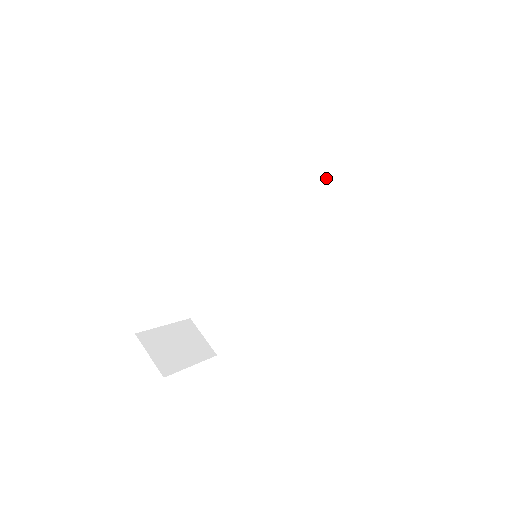
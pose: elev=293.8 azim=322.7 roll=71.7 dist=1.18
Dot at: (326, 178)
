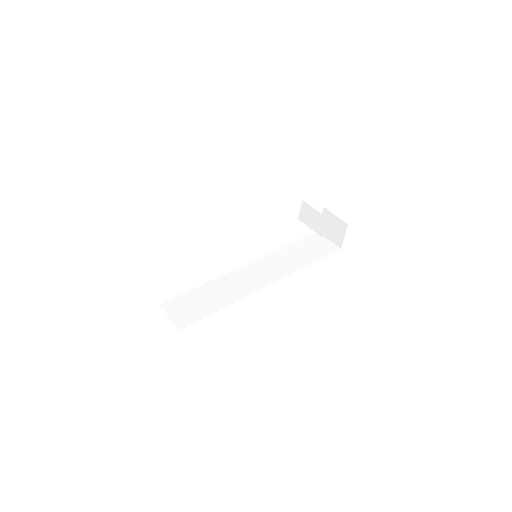
Dot at: (295, 250)
